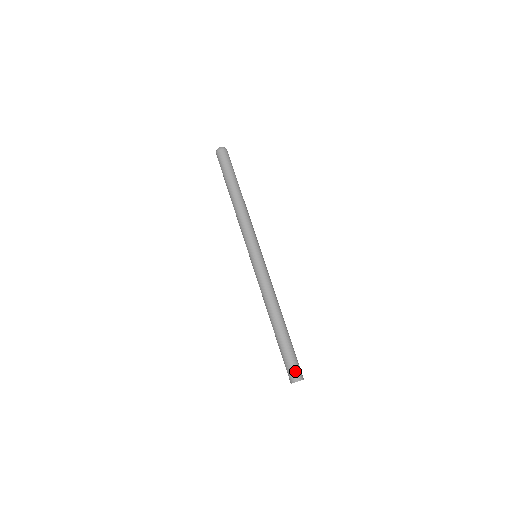
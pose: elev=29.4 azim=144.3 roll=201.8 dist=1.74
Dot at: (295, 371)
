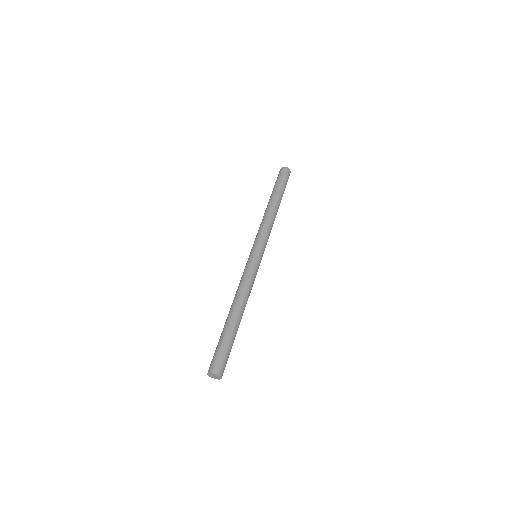
Dot at: (213, 362)
